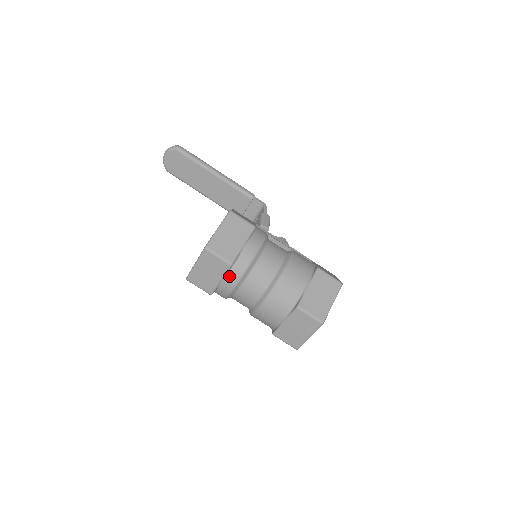
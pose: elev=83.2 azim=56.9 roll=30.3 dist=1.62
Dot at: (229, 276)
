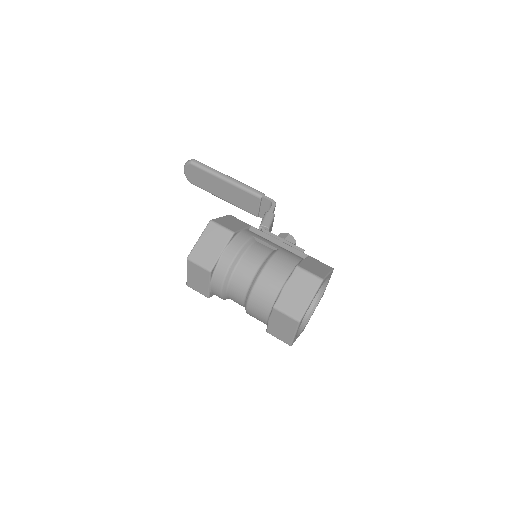
Dot at: (214, 281)
